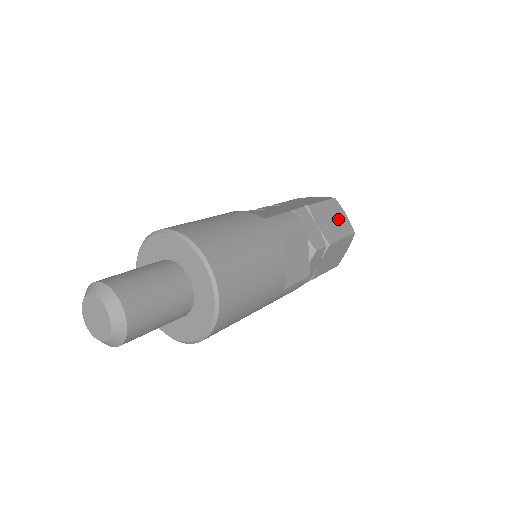
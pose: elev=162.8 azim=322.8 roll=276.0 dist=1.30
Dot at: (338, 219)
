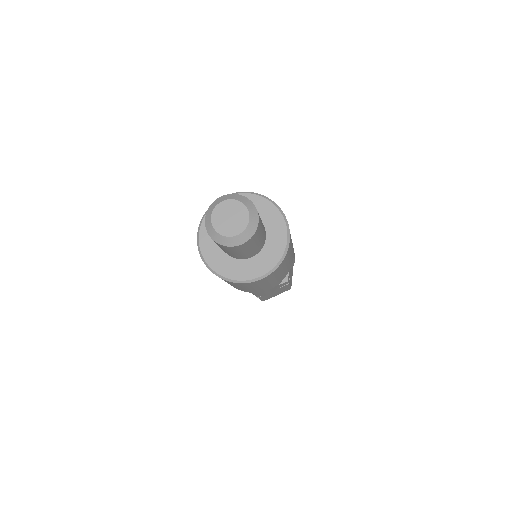
Dot at: occluded
